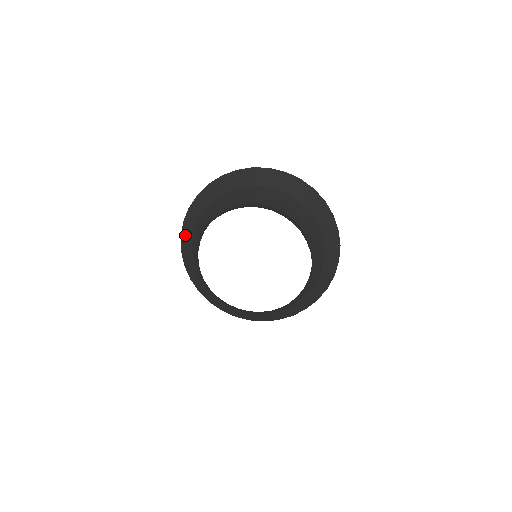
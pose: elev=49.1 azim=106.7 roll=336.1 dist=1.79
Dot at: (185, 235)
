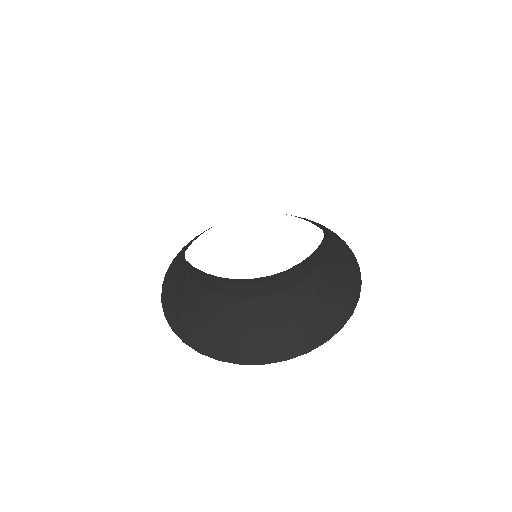
Dot at: (179, 254)
